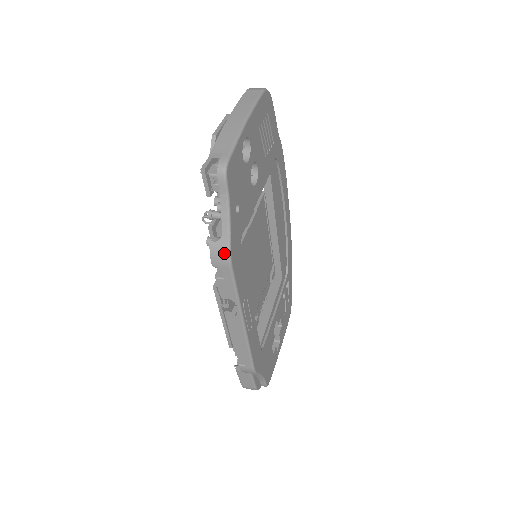
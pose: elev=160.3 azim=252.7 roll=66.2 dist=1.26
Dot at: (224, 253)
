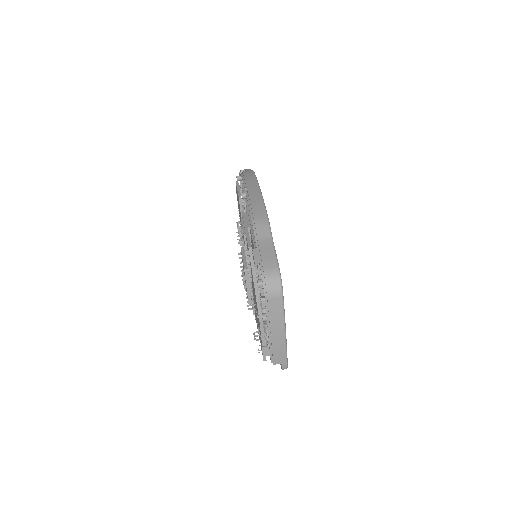
Dot at: occluded
